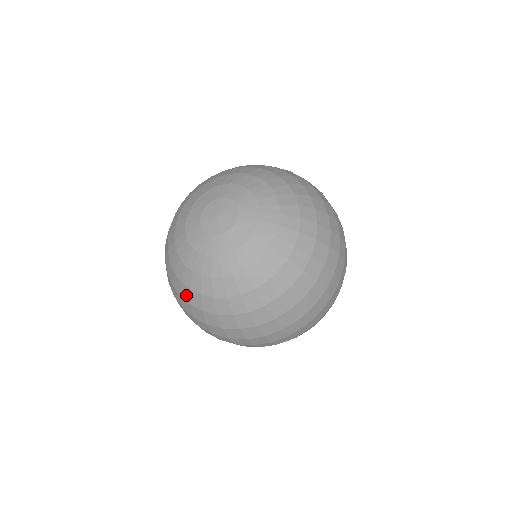
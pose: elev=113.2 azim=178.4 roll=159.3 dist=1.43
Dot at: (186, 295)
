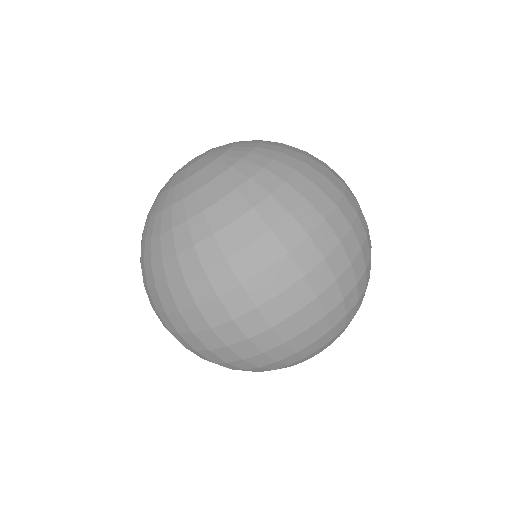
Dot at: occluded
